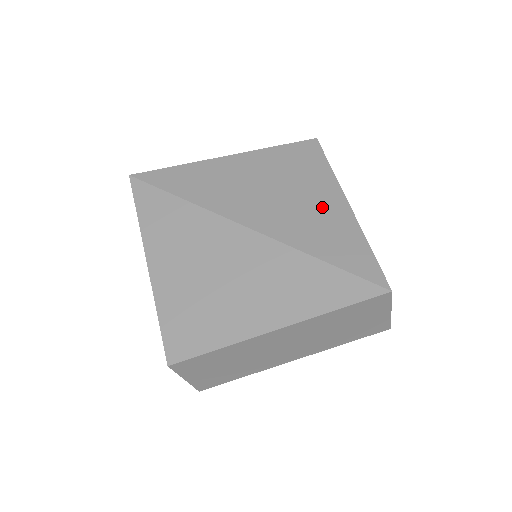
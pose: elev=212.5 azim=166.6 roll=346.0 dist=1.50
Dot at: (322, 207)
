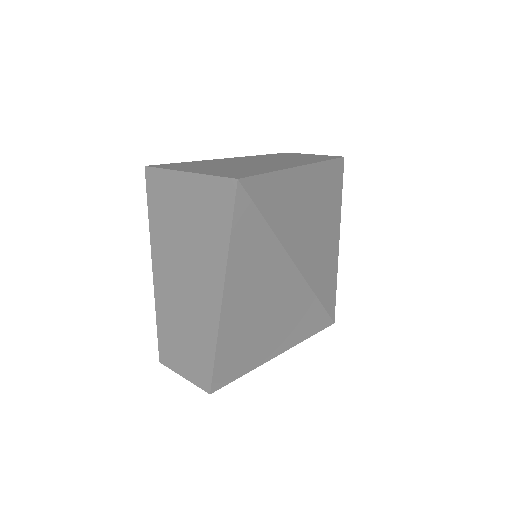
Dot at: (330, 247)
